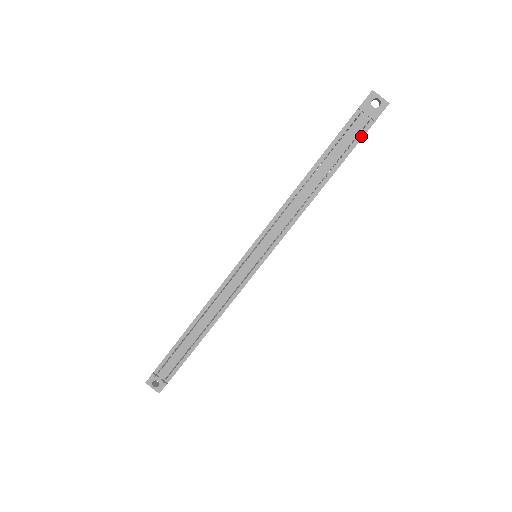
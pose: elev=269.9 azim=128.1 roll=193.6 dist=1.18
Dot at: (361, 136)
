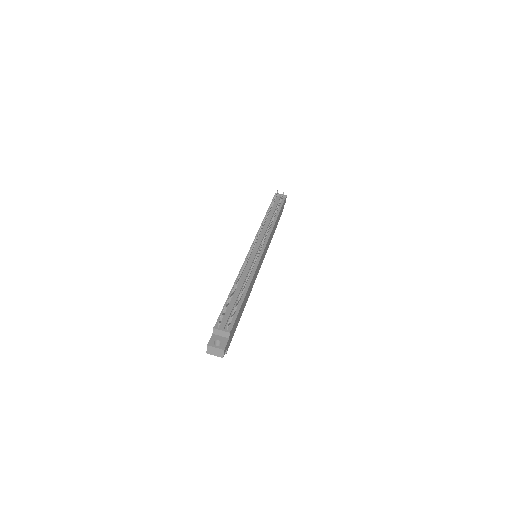
Dot at: (283, 202)
